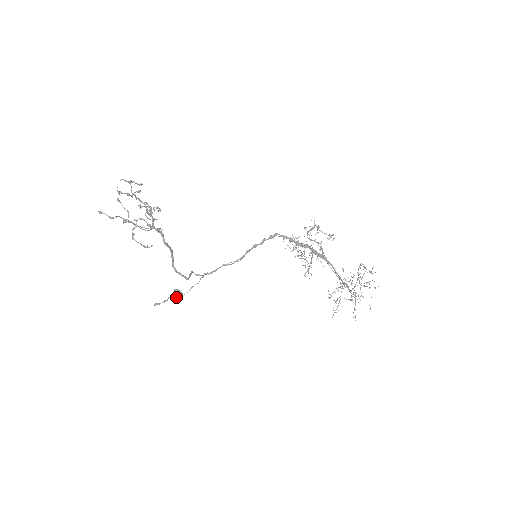
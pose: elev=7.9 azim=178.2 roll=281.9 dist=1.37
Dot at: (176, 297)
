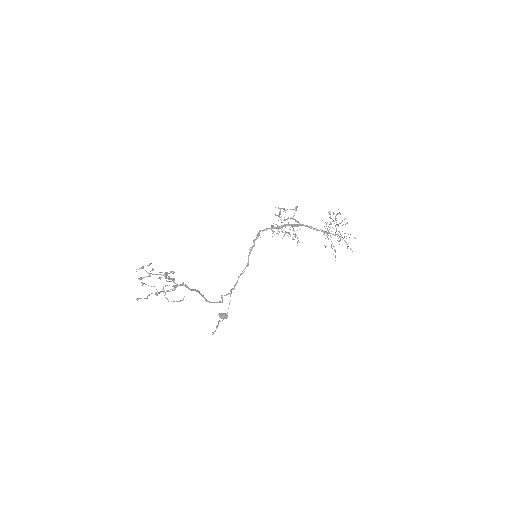
Dot at: occluded
